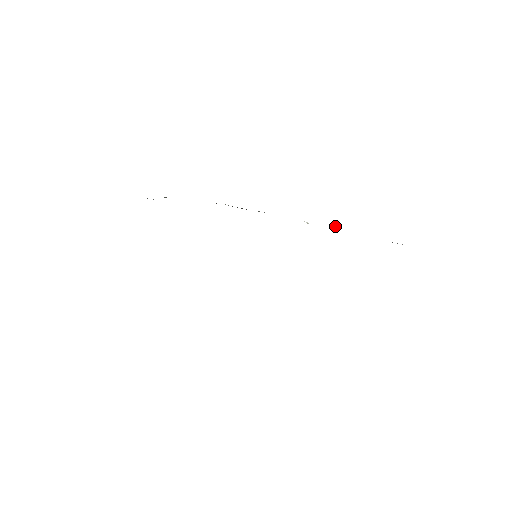
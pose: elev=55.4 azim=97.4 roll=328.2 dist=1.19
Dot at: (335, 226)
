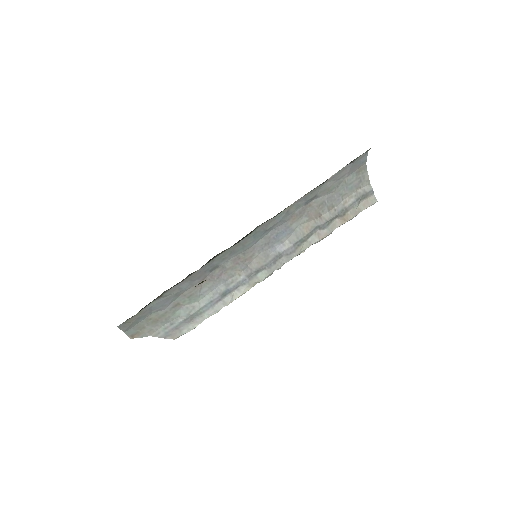
Dot at: (323, 237)
